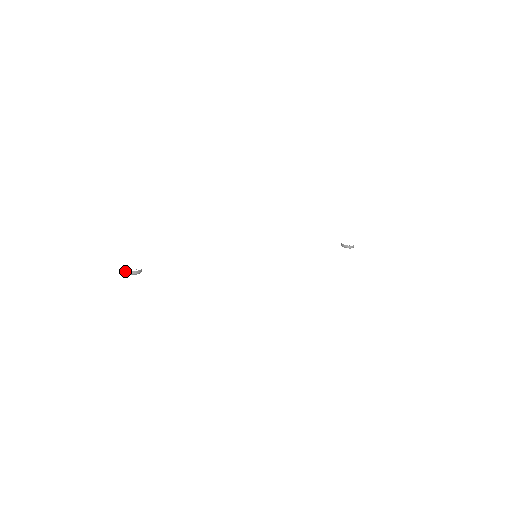
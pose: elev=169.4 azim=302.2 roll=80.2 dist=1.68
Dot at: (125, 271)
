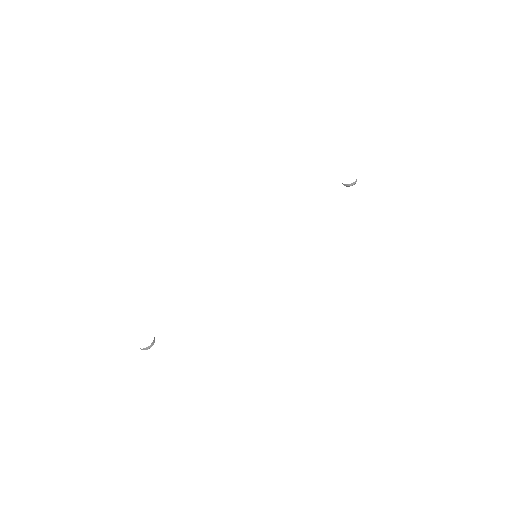
Dot at: (141, 349)
